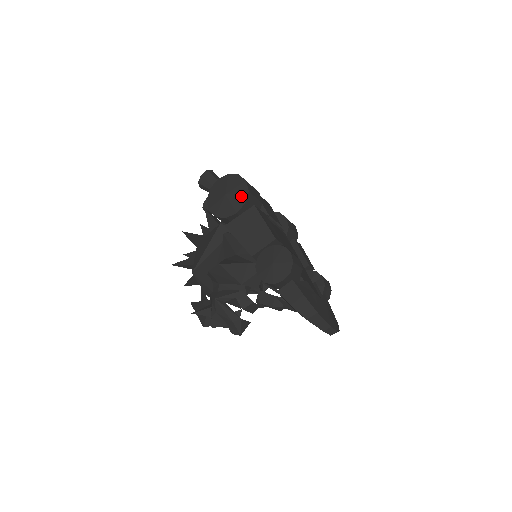
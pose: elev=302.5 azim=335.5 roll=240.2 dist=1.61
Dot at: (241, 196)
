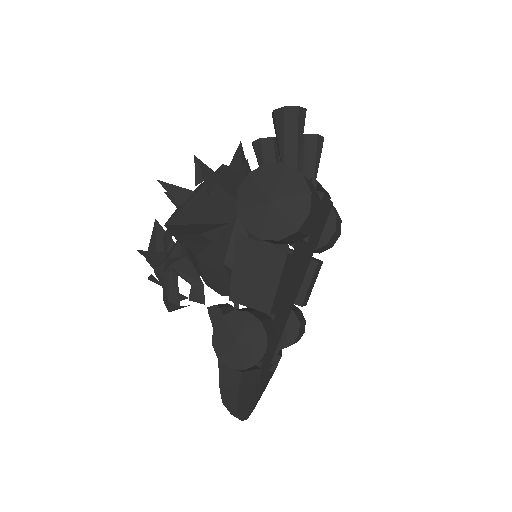
Dot at: (284, 226)
